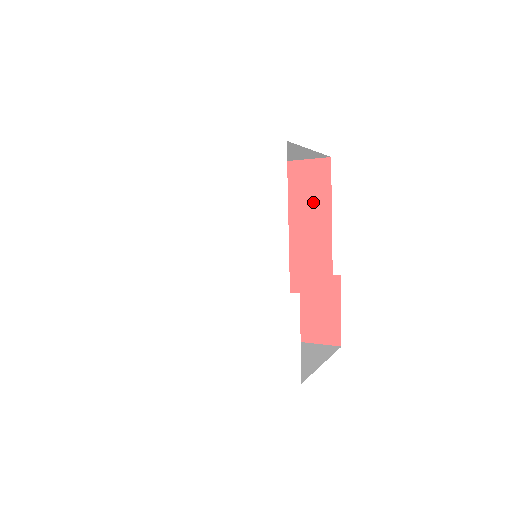
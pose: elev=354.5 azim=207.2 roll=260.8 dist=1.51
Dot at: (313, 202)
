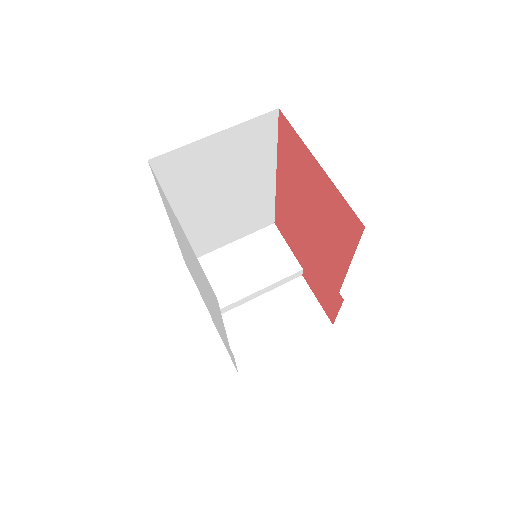
Dot at: (340, 236)
